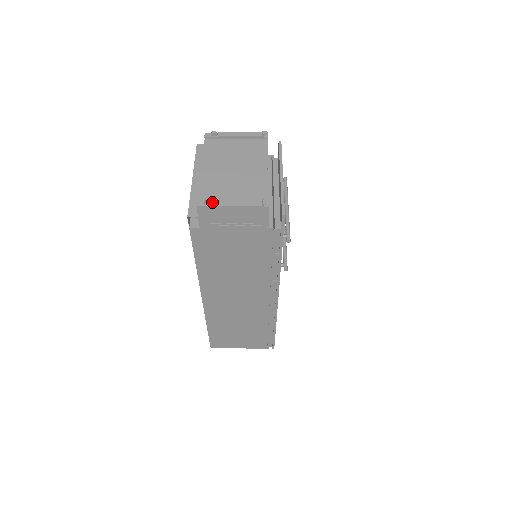
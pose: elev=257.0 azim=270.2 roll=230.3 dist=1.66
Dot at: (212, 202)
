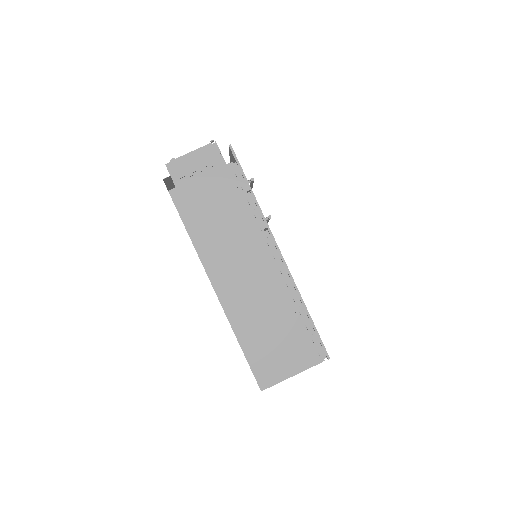
Dot at: (176, 159)
